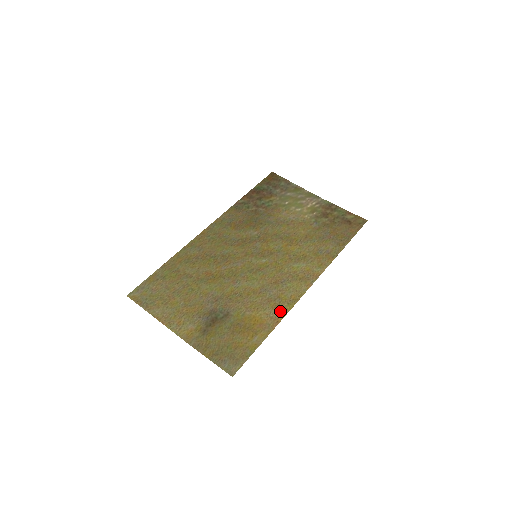
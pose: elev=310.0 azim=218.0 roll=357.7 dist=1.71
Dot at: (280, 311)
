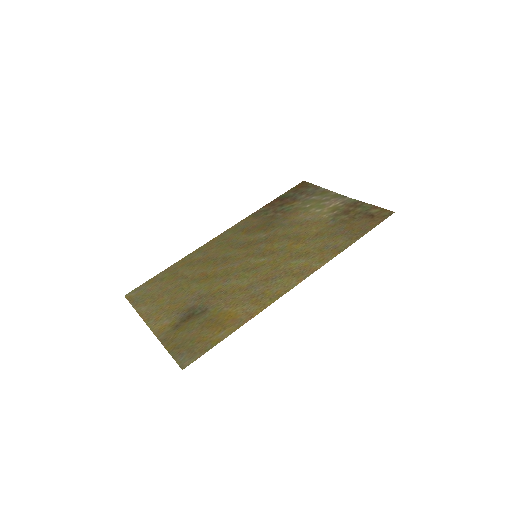
Dot at: (259, 306)
